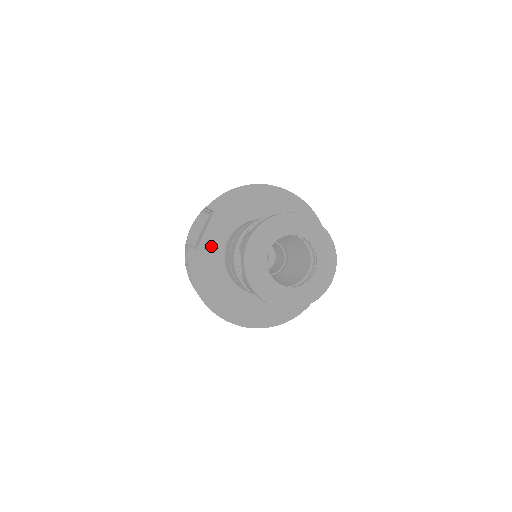
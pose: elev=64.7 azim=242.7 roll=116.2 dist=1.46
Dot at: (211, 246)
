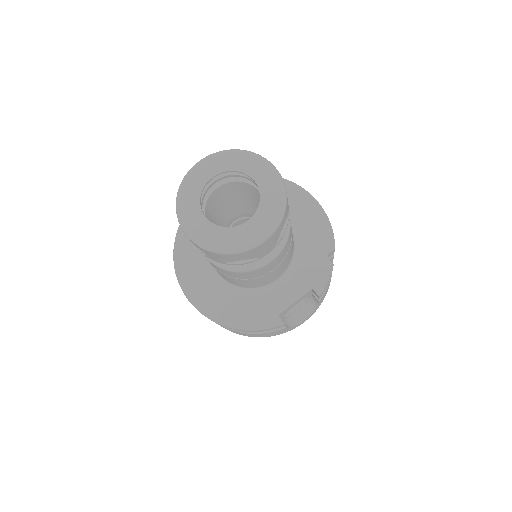
Dot at: occluded
